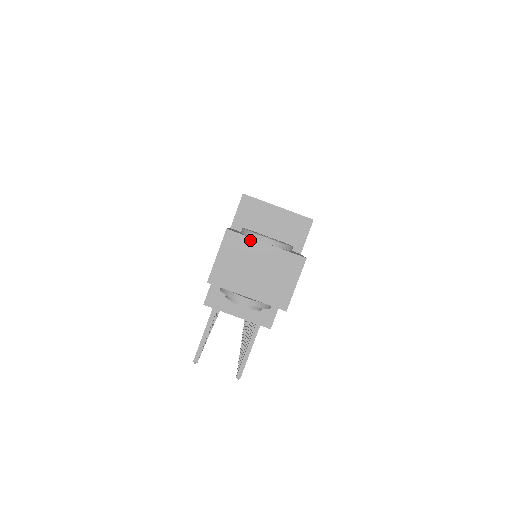
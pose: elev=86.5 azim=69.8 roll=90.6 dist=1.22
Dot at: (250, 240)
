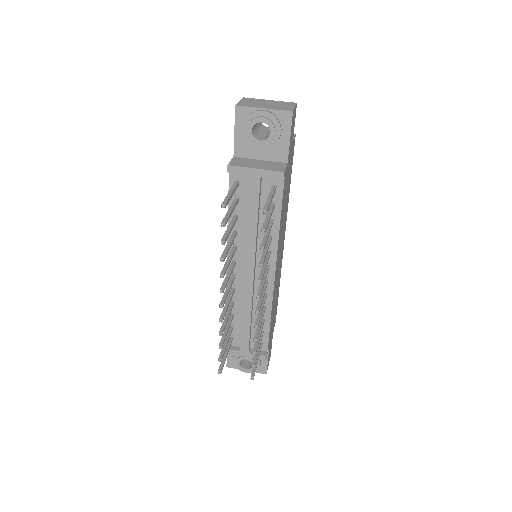
Dot at: (259, 99)
